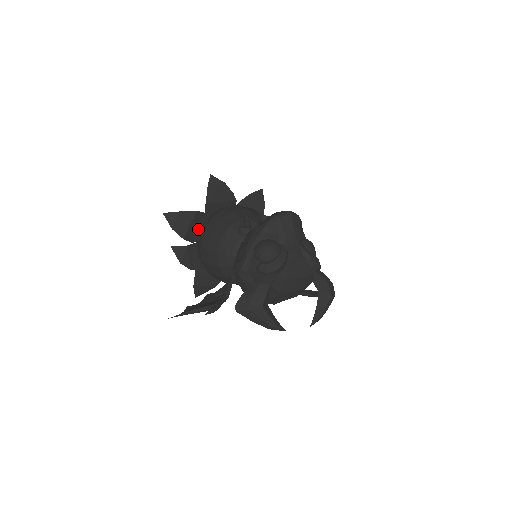
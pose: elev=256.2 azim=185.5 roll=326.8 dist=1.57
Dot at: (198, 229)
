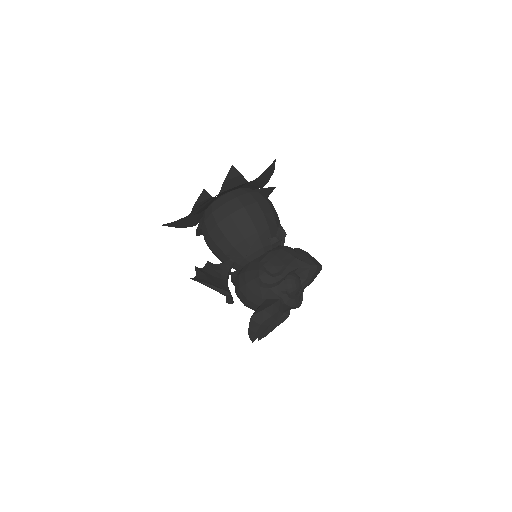
Dot at: (229, 190)
